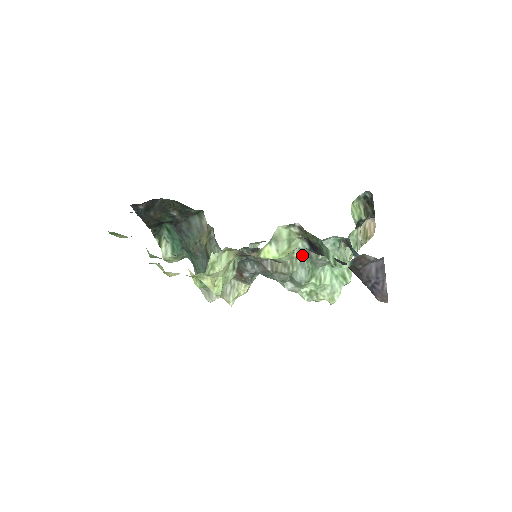
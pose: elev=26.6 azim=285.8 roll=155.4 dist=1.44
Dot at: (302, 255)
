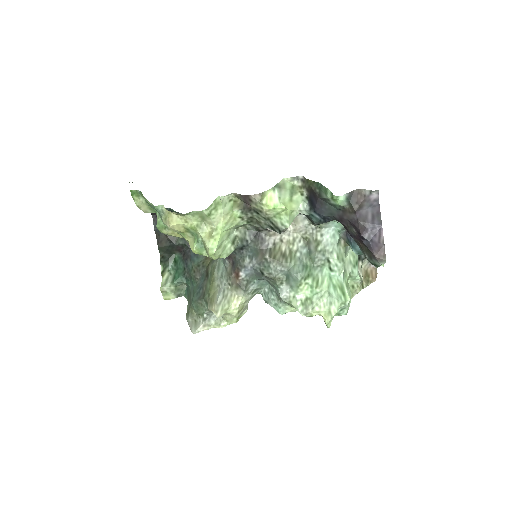
Dot at: (302, 250)
